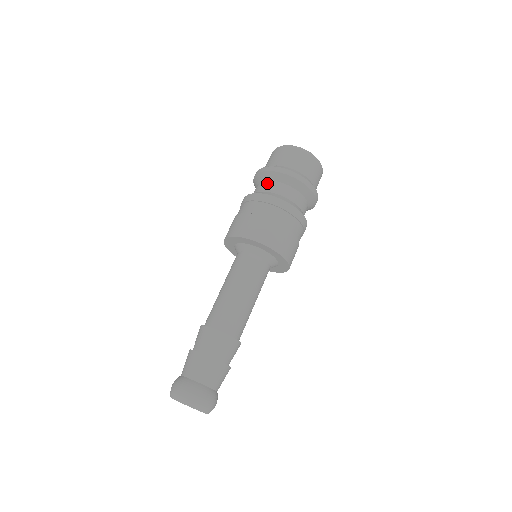
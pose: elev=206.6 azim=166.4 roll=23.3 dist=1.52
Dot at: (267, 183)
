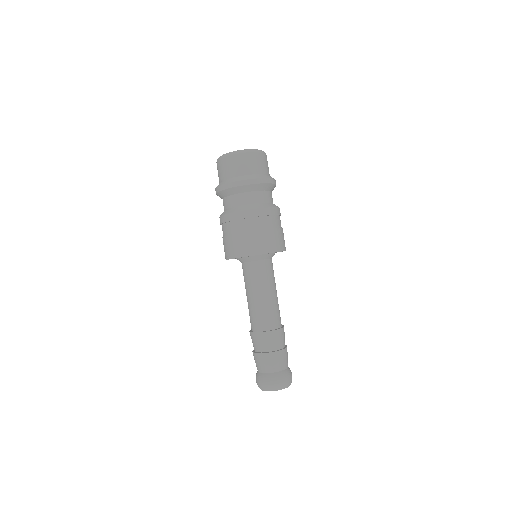
Dot at: occluded
